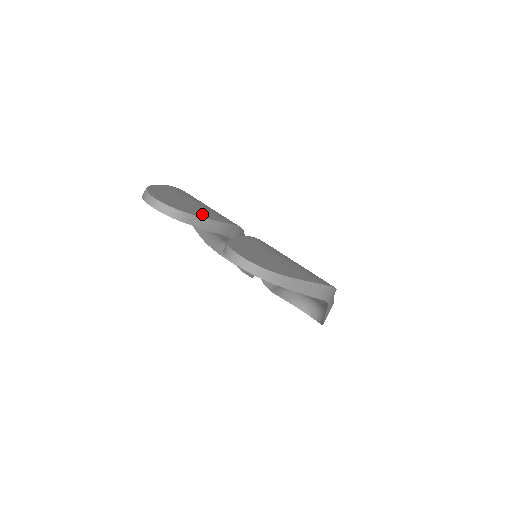
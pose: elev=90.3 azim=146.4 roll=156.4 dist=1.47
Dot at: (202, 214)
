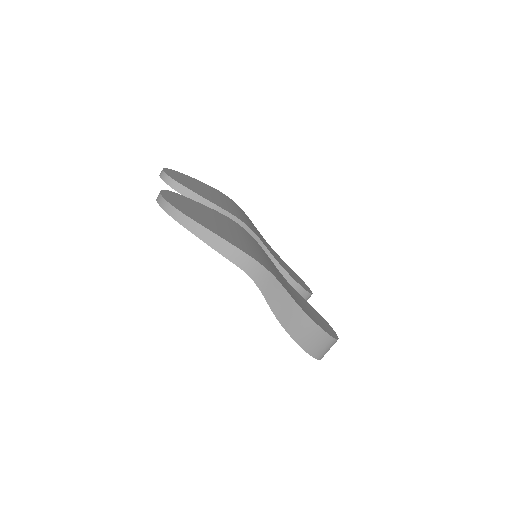
Dot at: (197, 192)
